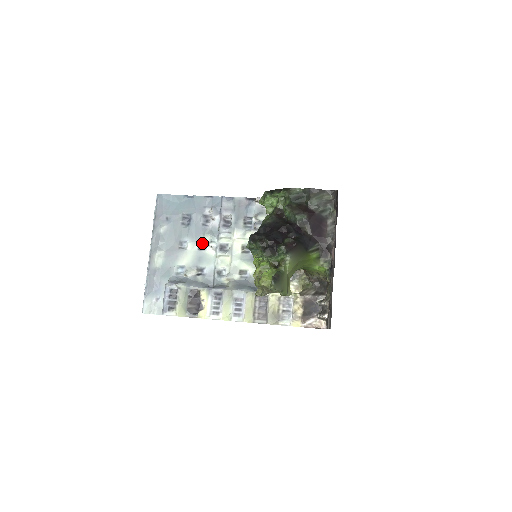
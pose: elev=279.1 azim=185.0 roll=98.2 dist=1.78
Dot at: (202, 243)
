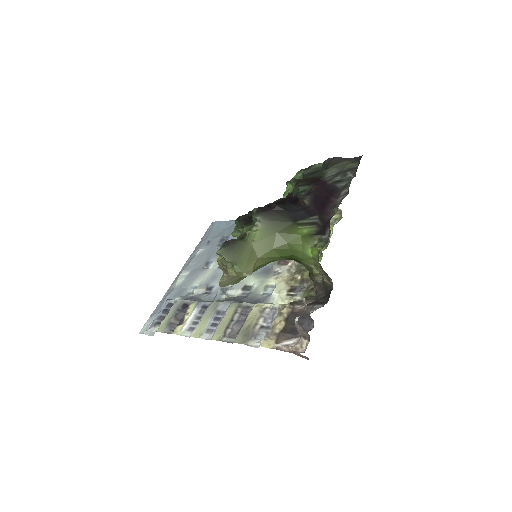
Dot at: occluded
